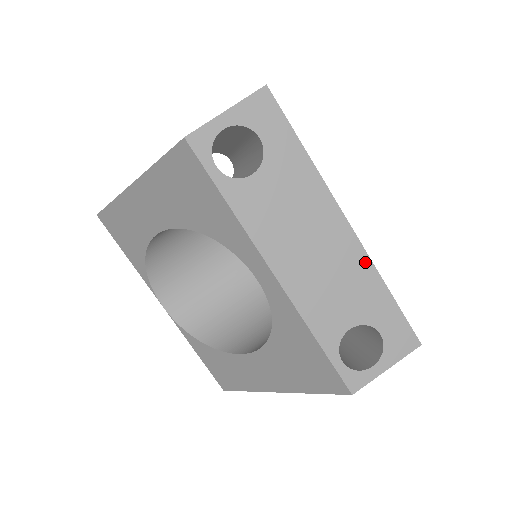
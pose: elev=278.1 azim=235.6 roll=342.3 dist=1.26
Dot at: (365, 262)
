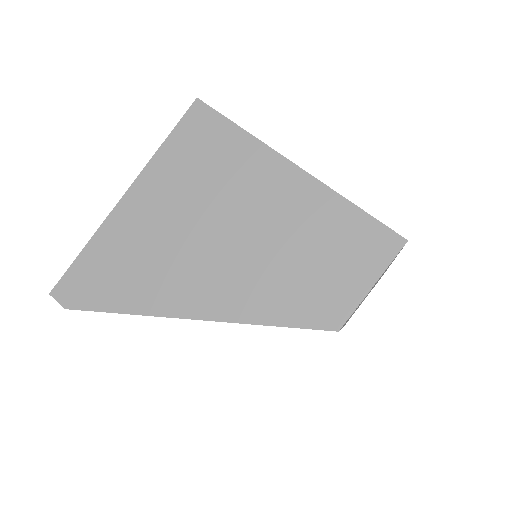
Dot at: occluded
